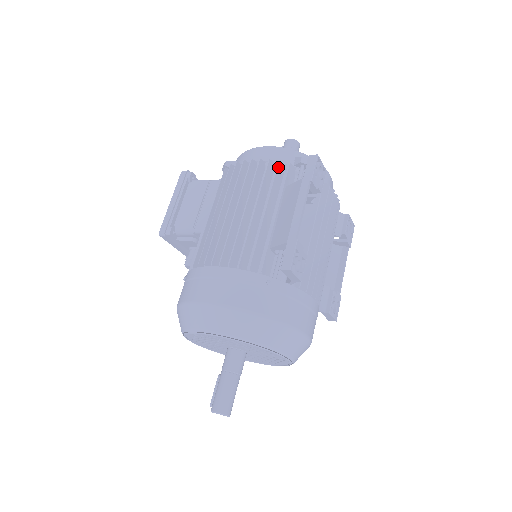
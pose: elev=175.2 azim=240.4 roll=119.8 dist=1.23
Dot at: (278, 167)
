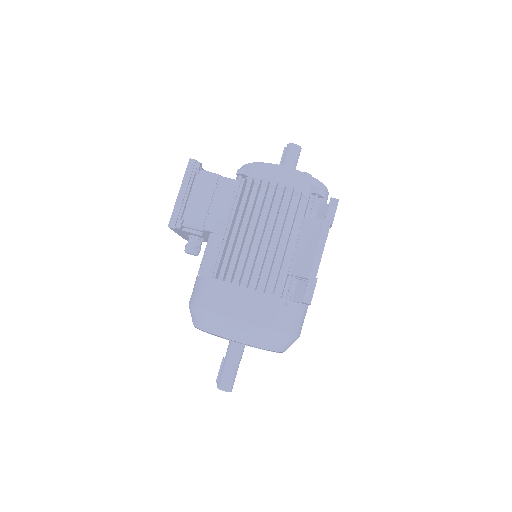
Dot at: (300, 197)
